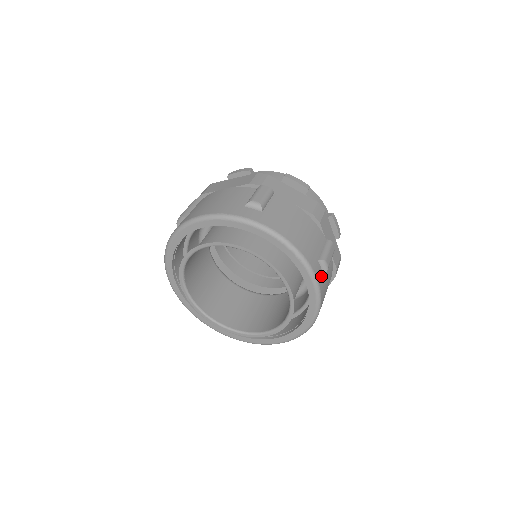
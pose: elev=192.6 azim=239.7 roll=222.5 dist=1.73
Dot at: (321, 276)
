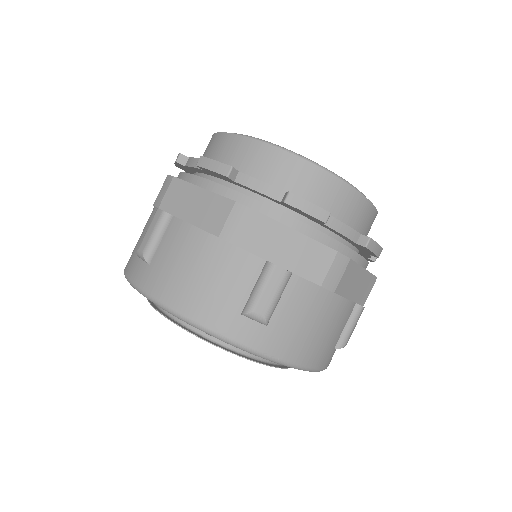
Dot at: (259, 332)
